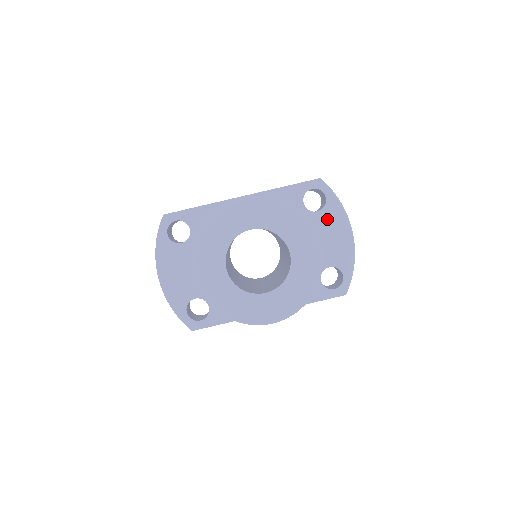
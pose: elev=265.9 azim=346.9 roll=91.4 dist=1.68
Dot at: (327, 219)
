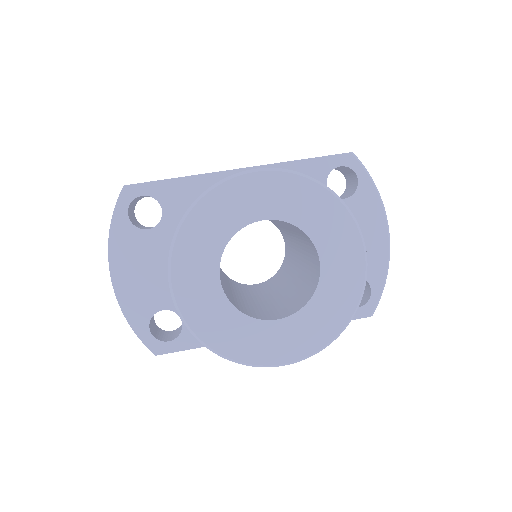
Dot at: (357, 210)
